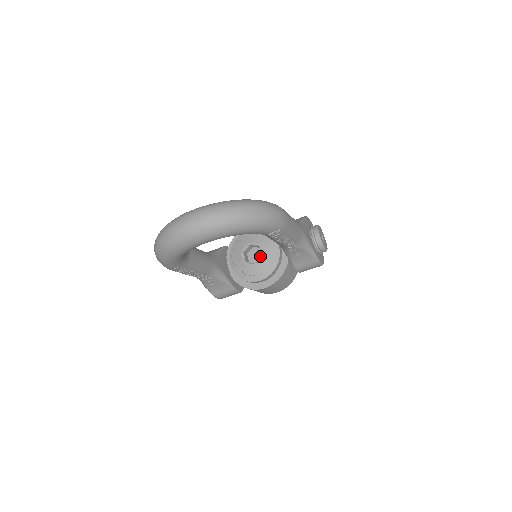
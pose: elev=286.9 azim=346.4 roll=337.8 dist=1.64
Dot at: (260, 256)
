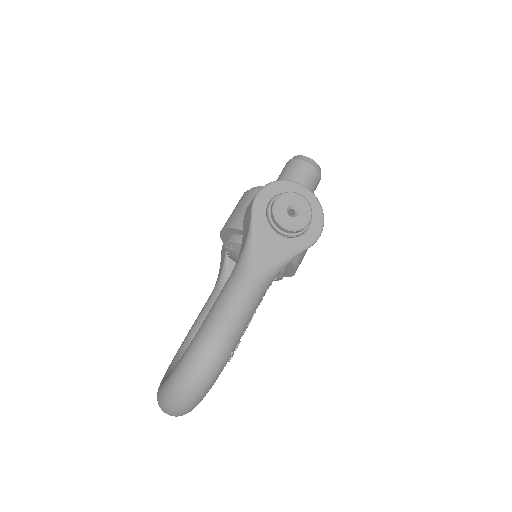
Dot at: occluded
